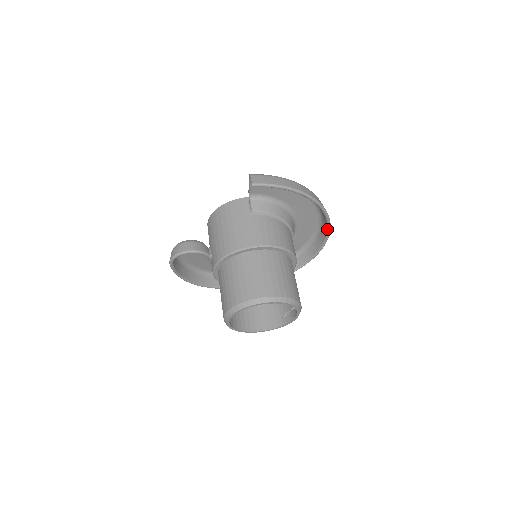
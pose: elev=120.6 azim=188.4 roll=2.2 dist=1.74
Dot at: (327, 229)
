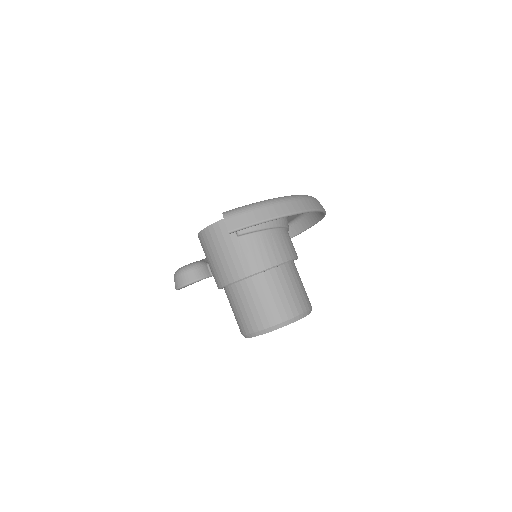
Dot at: occluded
